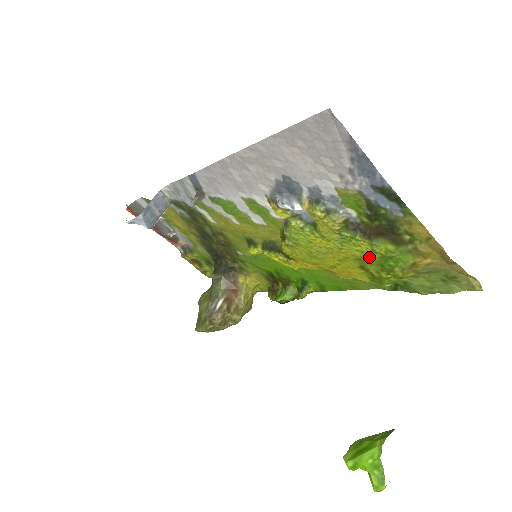
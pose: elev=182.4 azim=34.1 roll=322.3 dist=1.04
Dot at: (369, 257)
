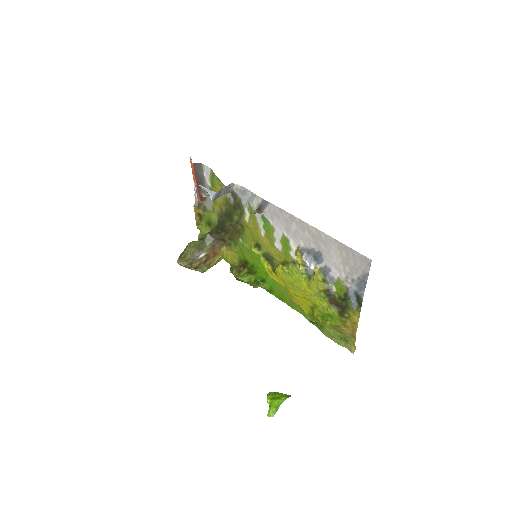
Dot at: (322, 309)
